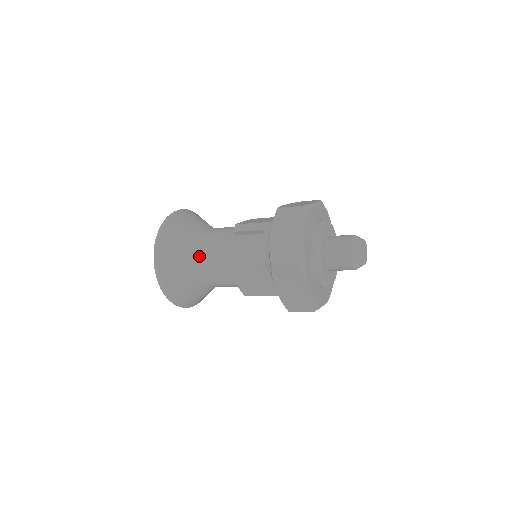
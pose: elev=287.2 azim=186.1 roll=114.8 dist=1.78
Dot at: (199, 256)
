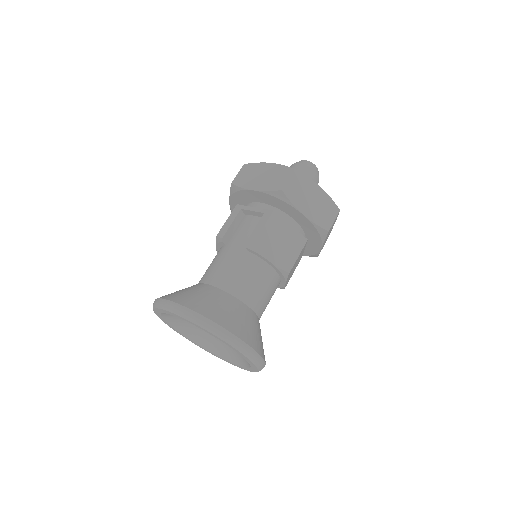
Dot at: (220, 285)
